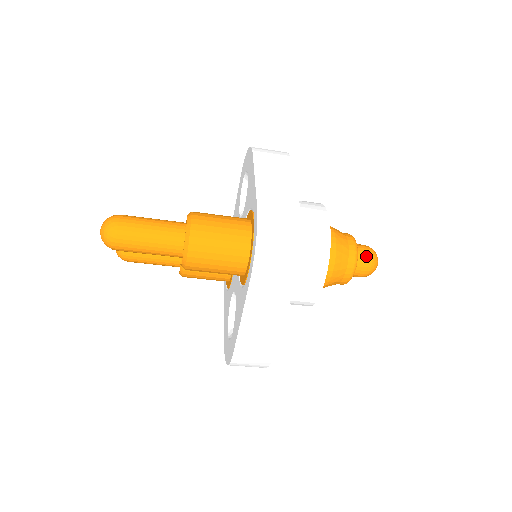
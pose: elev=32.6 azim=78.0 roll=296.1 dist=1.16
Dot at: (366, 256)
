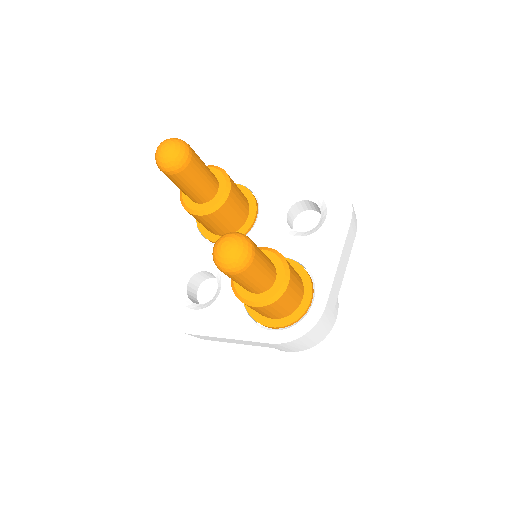
Dot at: occluded
